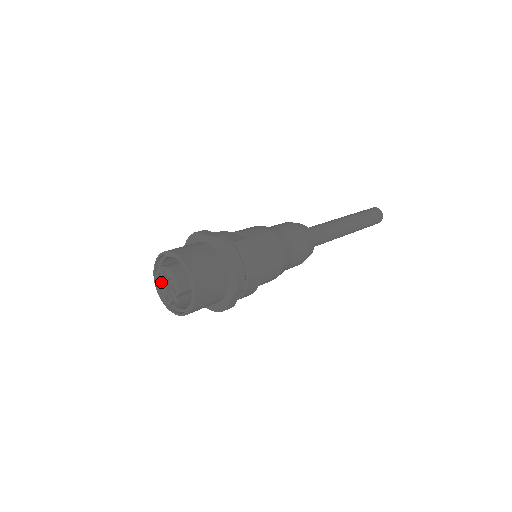
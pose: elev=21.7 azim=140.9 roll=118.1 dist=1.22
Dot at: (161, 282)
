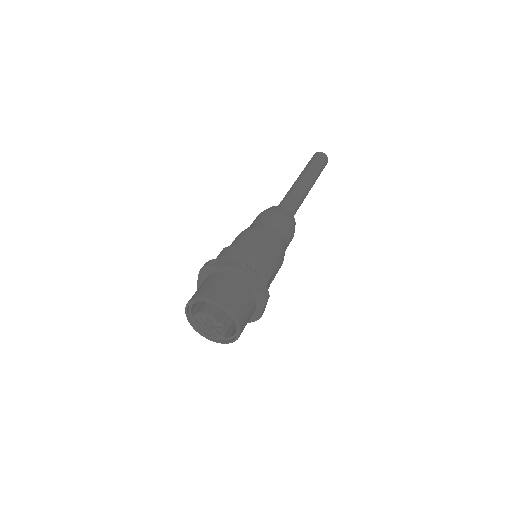
Dot at: (205, 331)
